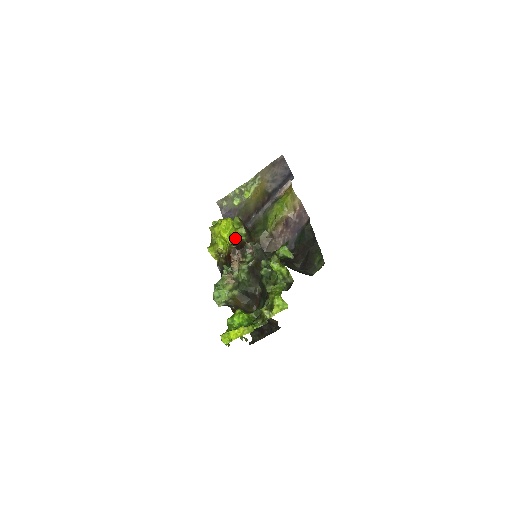
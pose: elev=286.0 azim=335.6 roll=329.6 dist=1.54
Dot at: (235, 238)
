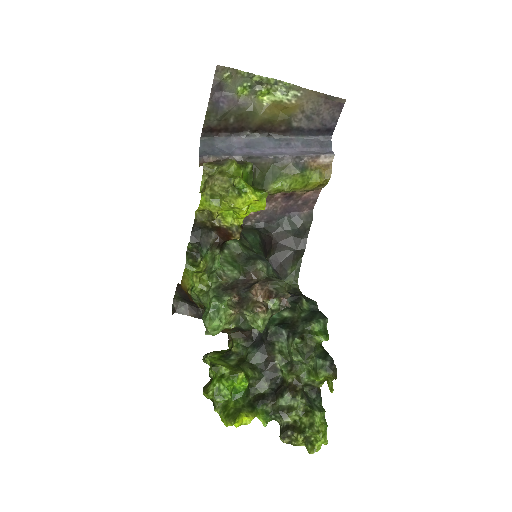
Dot at: occluded
